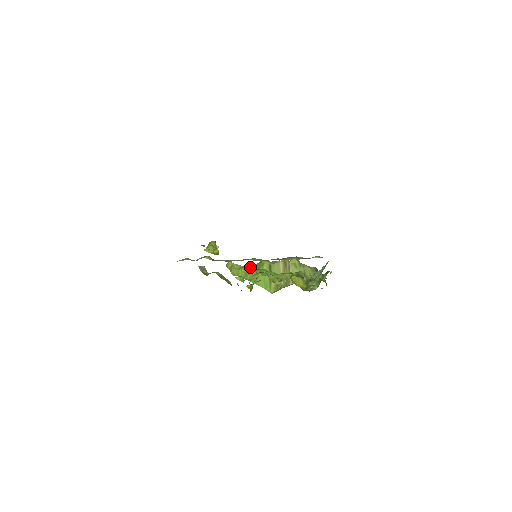
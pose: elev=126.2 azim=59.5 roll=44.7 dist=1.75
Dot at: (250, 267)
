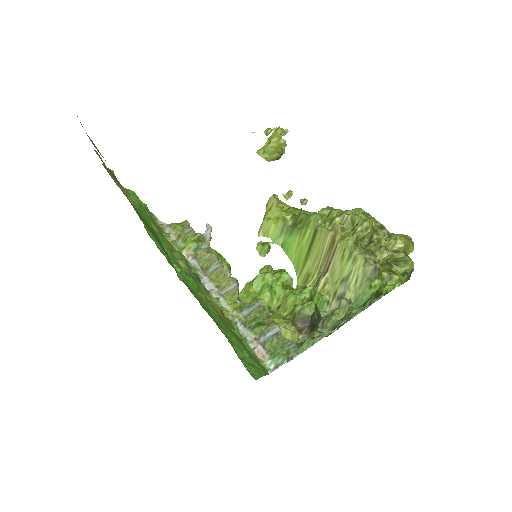
Dot at: (294, 217)
